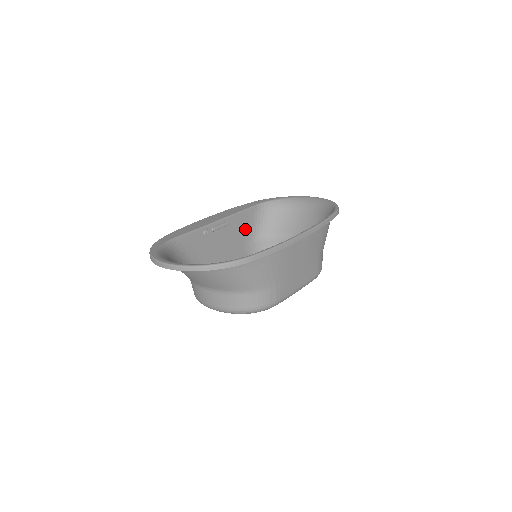
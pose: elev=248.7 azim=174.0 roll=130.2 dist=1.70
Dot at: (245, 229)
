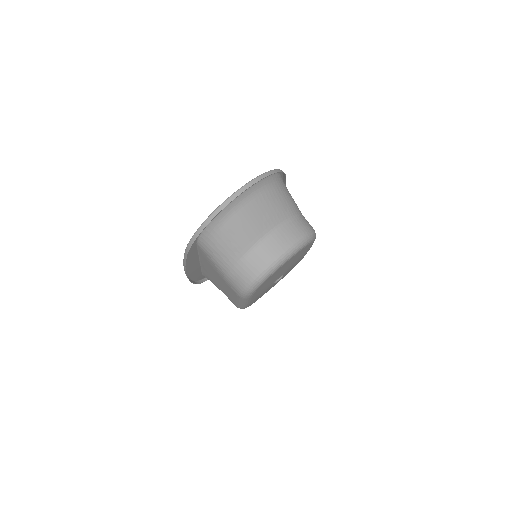
Dot at: (215, 284)
